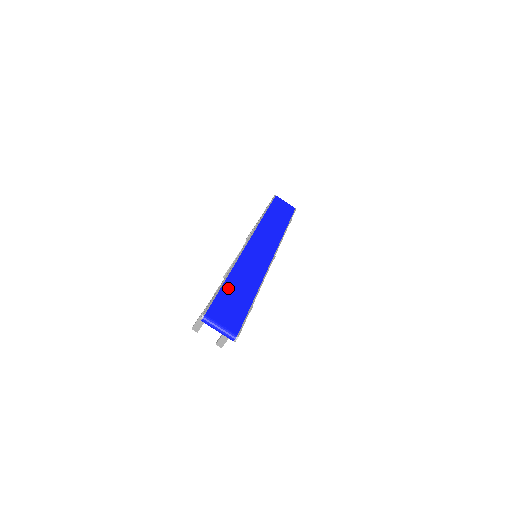
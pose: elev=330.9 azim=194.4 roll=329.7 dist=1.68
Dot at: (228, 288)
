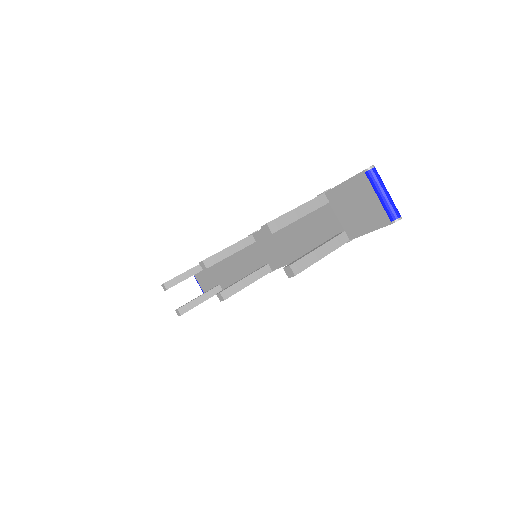
Dot at: occluded
